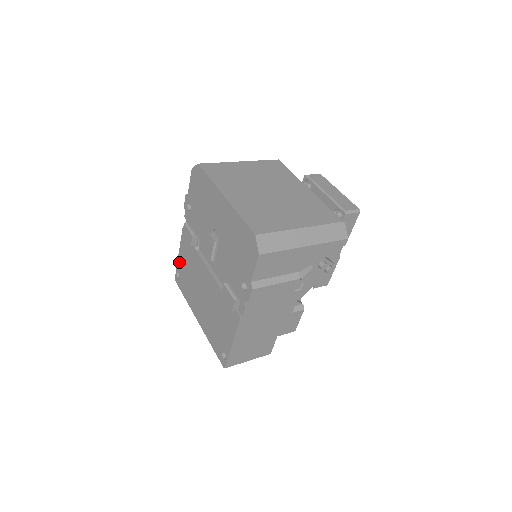
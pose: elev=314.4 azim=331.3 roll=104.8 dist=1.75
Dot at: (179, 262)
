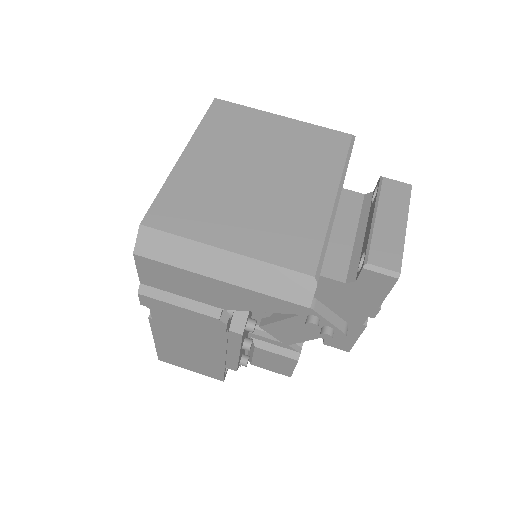
Dot at: occluded
